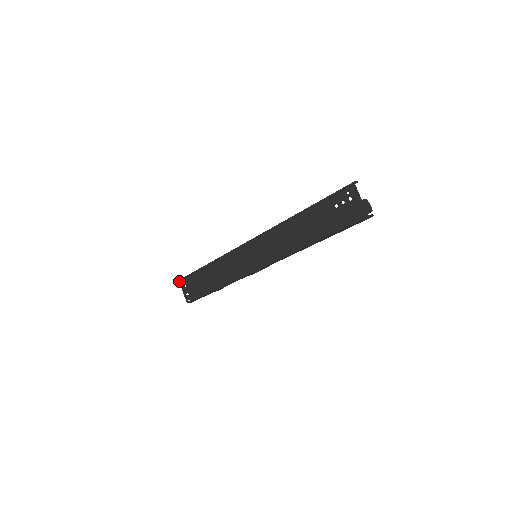
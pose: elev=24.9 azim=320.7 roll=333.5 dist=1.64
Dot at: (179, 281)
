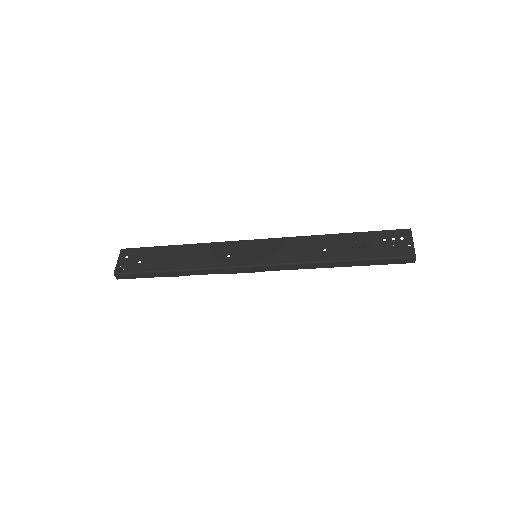
Dot at: (121, 249)
